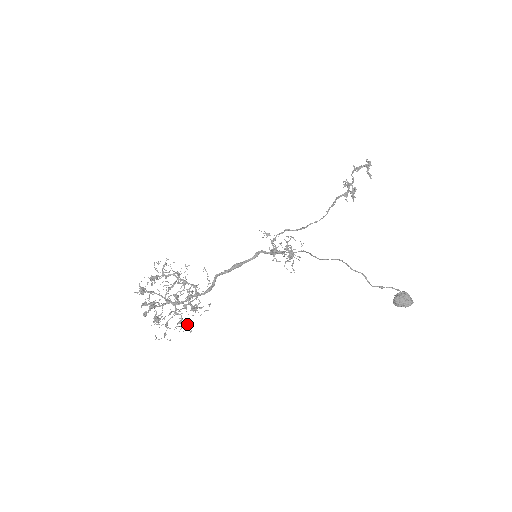
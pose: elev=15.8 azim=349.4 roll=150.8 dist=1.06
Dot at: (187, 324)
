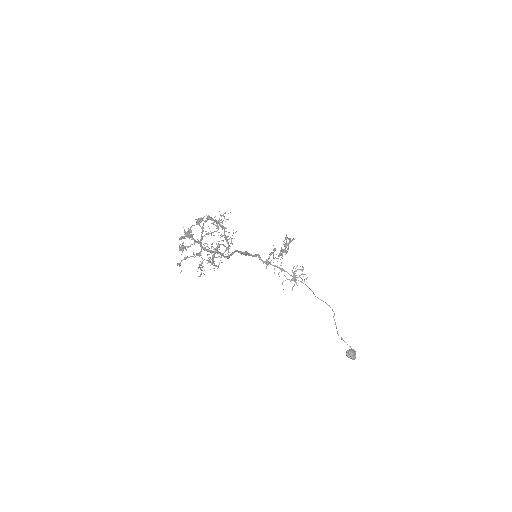
Dot at: (201, 269)
